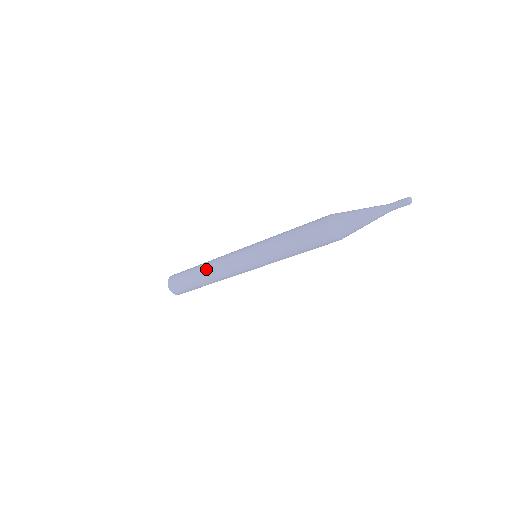
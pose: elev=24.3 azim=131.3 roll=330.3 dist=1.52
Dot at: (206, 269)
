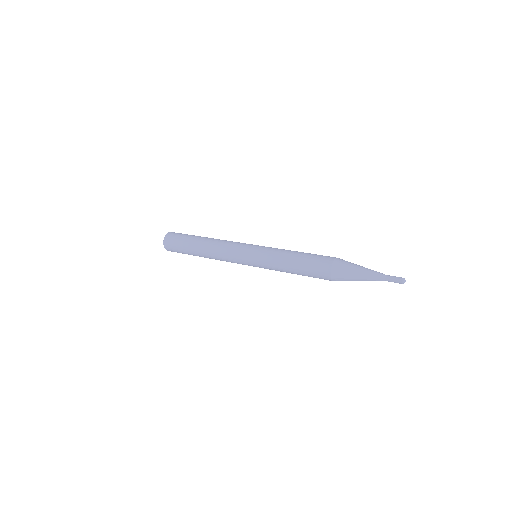
Dot at: (208, 257)
